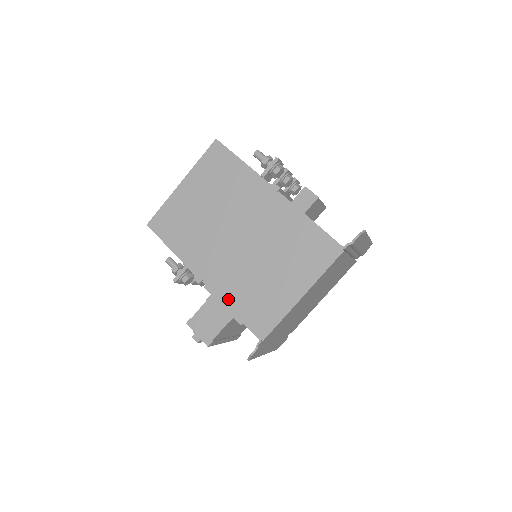
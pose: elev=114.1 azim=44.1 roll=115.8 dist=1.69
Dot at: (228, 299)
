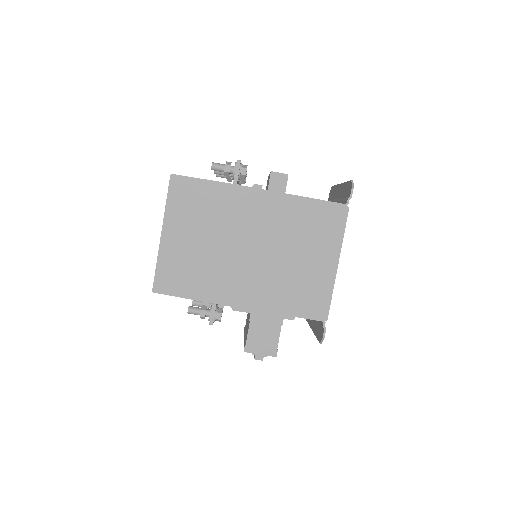
Dot at: (276, 307)
